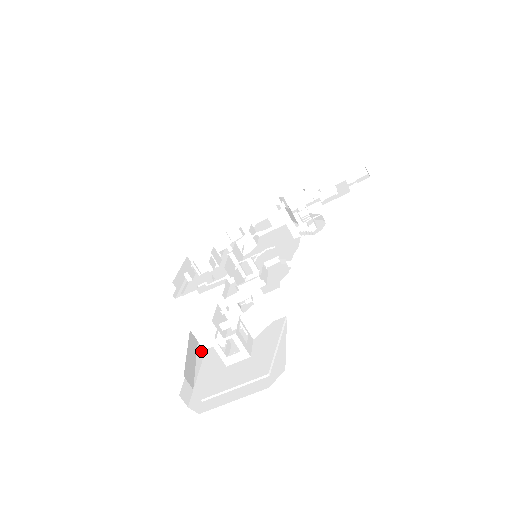
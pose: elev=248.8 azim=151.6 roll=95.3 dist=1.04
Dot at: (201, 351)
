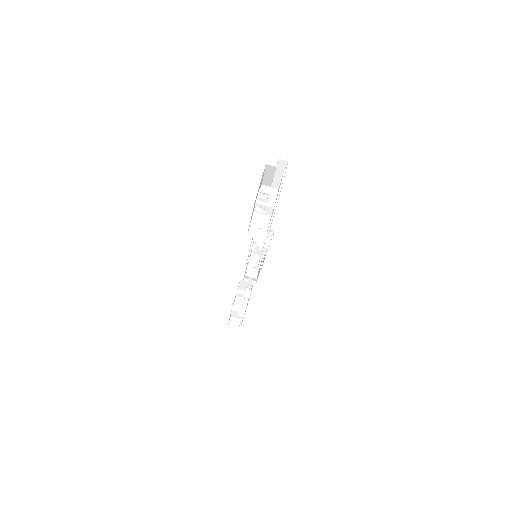
Dot at: (263, 239)
